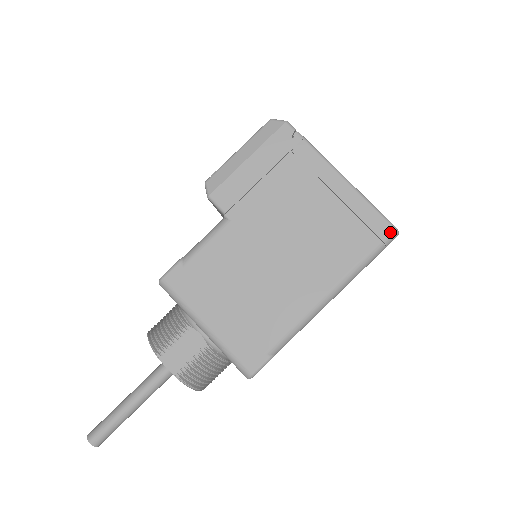
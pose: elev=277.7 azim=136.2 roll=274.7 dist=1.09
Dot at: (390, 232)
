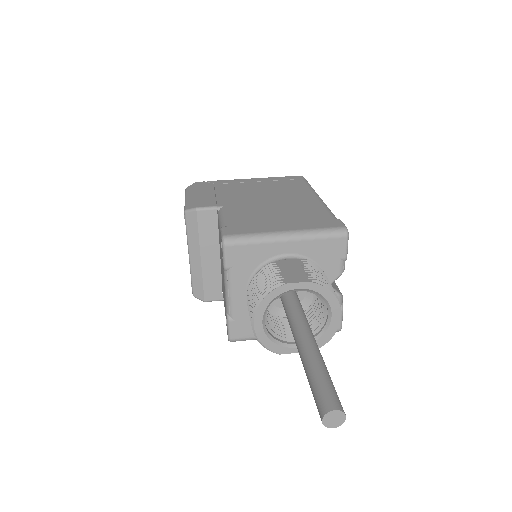
Dot at: (301, 177)
